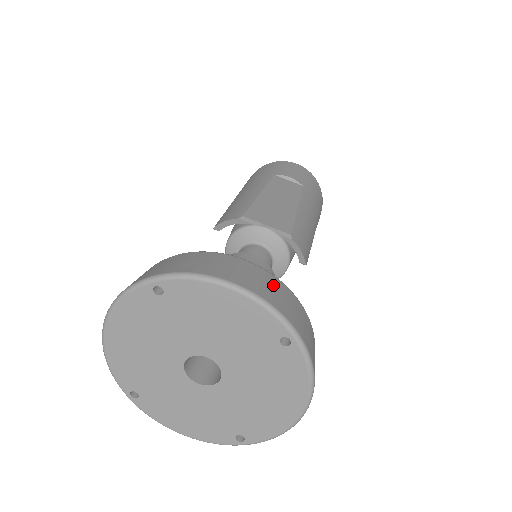
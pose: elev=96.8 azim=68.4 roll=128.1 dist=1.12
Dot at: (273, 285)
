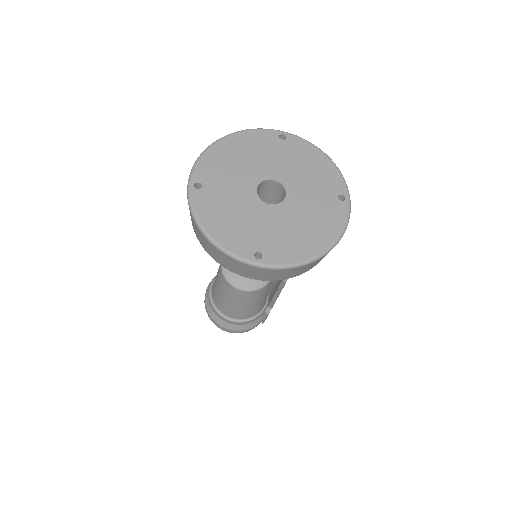
Dot at: occluded
